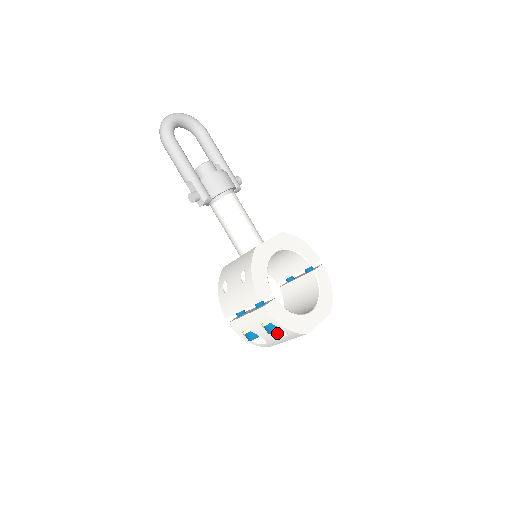
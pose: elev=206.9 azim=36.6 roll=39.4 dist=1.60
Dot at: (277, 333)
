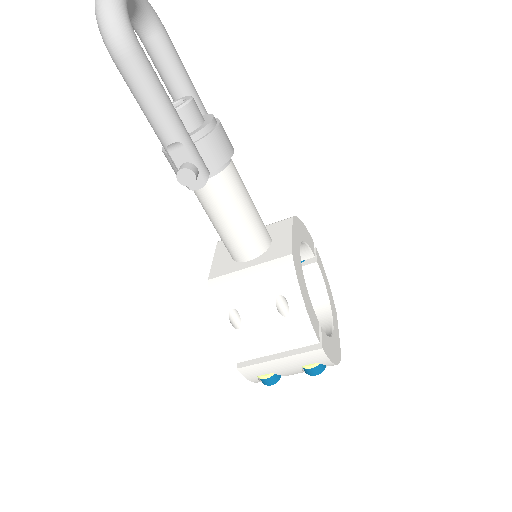
Dot at: occluded
